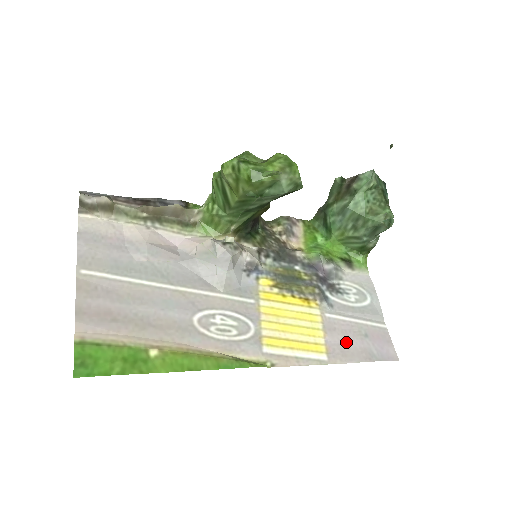
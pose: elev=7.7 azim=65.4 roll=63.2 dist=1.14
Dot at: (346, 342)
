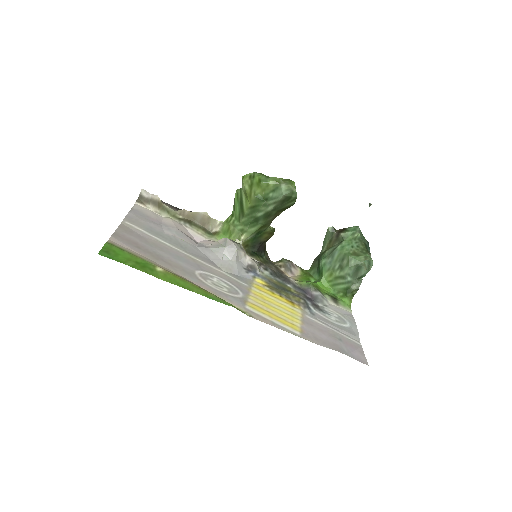
Dot at: (320, 335)
